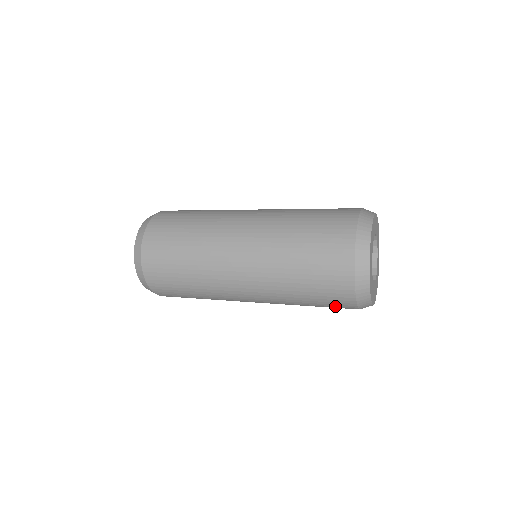
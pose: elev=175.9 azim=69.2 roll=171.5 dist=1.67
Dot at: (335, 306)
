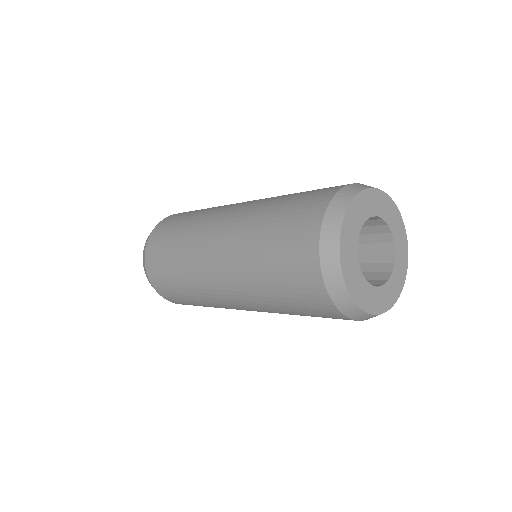
Dot at: (304, 294)
